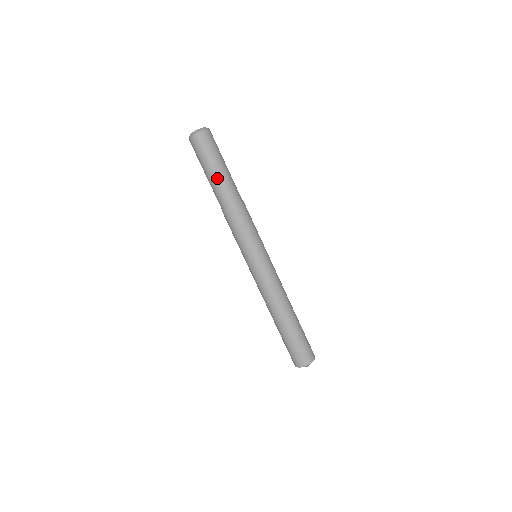
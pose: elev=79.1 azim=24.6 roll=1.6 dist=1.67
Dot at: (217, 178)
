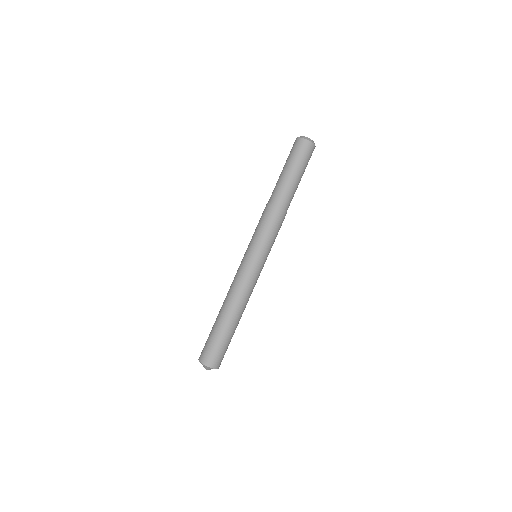
Dot at: (290, 180)
